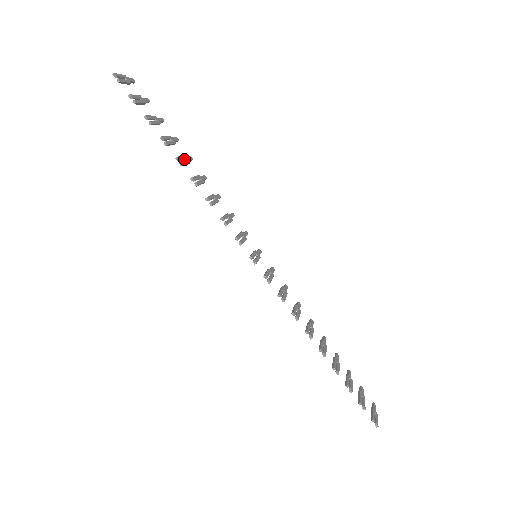
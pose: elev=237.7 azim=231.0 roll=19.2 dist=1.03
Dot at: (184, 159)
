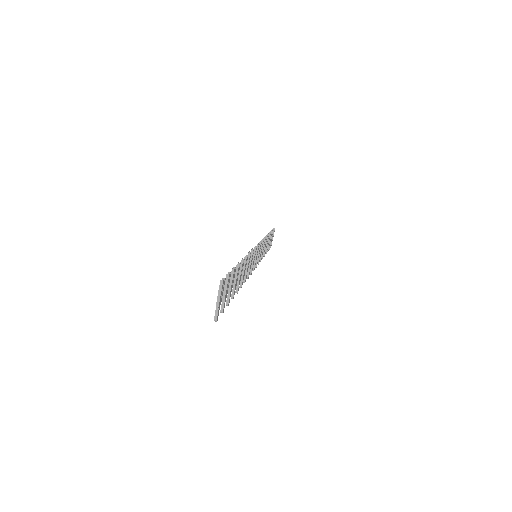
Dot at: occluded
